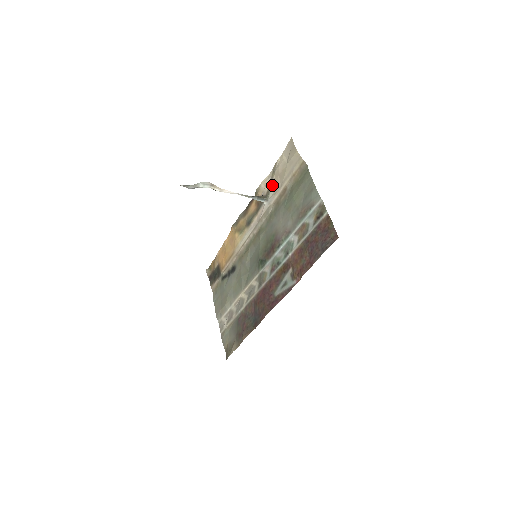
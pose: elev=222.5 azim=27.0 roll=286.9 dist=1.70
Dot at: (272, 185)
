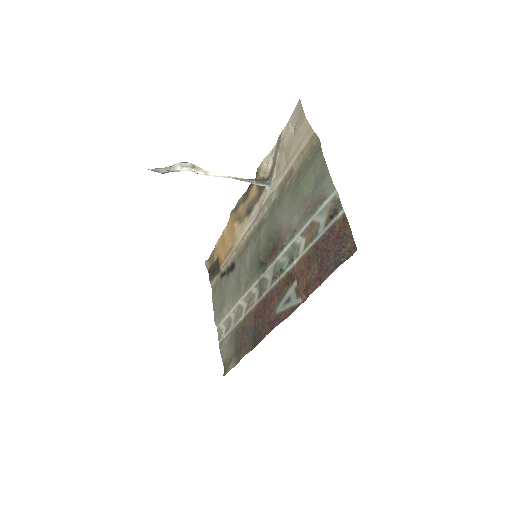
Dot at: (276, 164)
